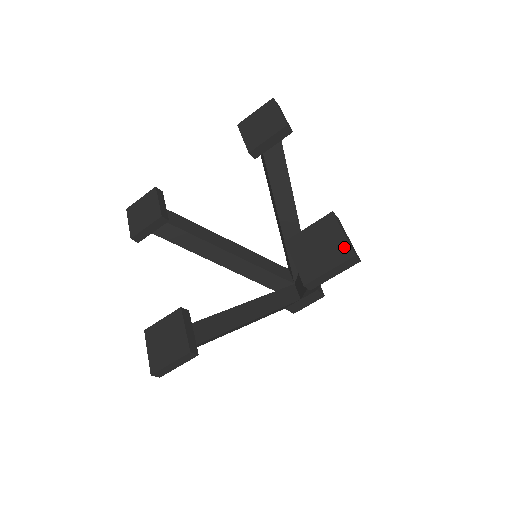
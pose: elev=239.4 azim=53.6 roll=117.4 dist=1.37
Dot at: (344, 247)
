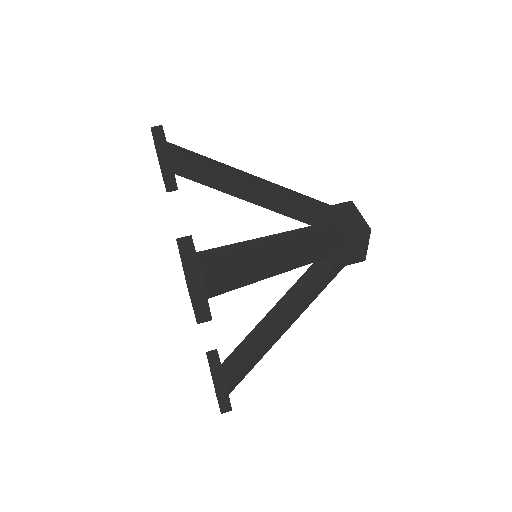
Dot at: (185, 278)
